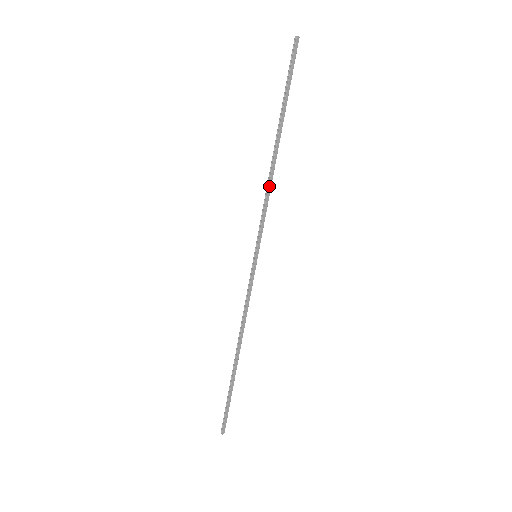
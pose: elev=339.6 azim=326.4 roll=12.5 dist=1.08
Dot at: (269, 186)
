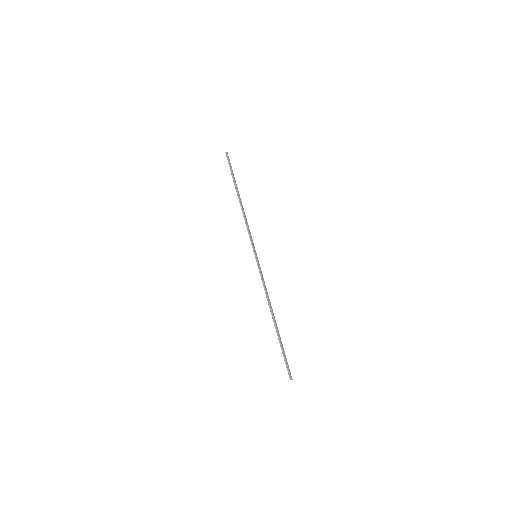
Dot at: (245, 218)
